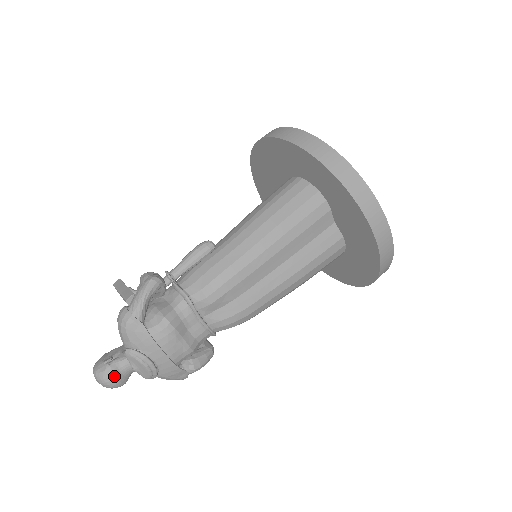
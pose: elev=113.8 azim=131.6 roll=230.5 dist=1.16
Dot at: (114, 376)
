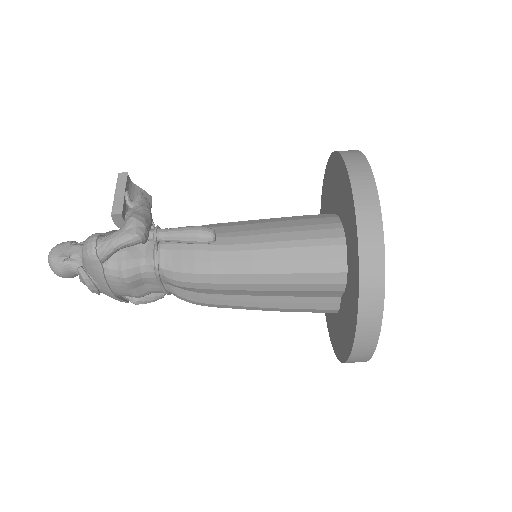
Dot at: (62, 273)
